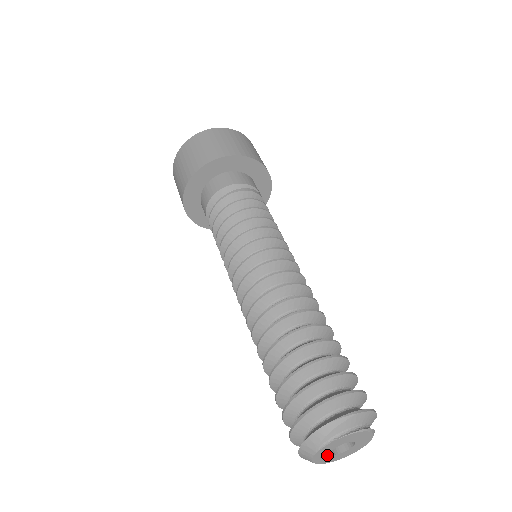
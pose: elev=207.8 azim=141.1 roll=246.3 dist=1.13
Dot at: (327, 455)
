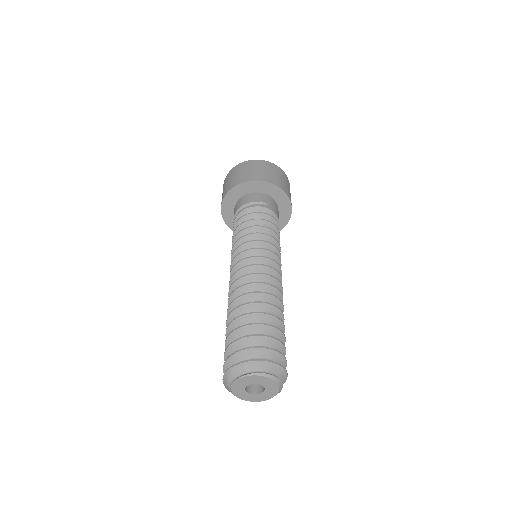
Dot at: (250, 395)
